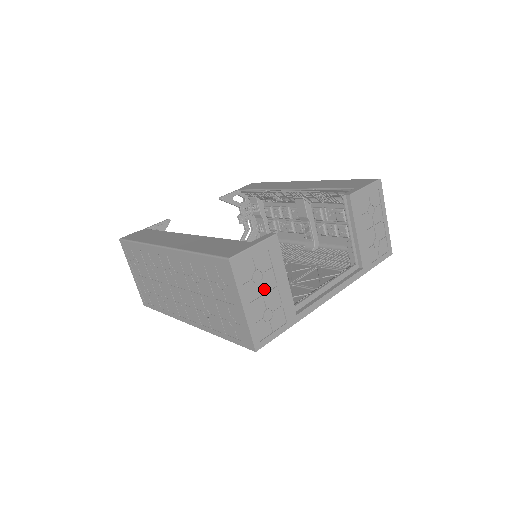
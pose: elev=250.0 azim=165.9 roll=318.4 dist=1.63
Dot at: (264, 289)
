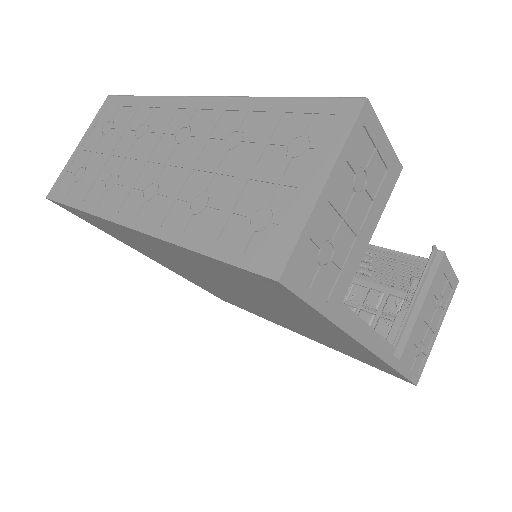
Dot at: (350, 209)
